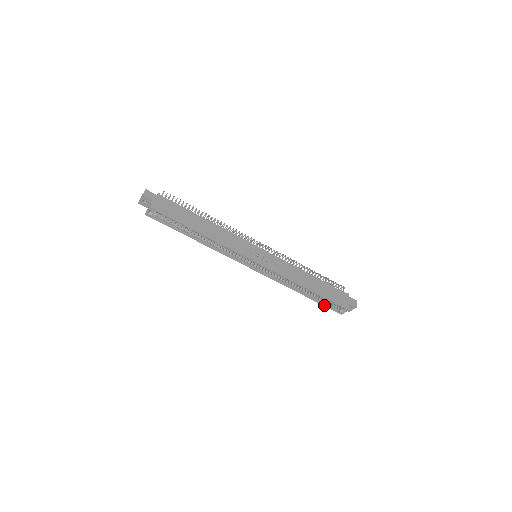
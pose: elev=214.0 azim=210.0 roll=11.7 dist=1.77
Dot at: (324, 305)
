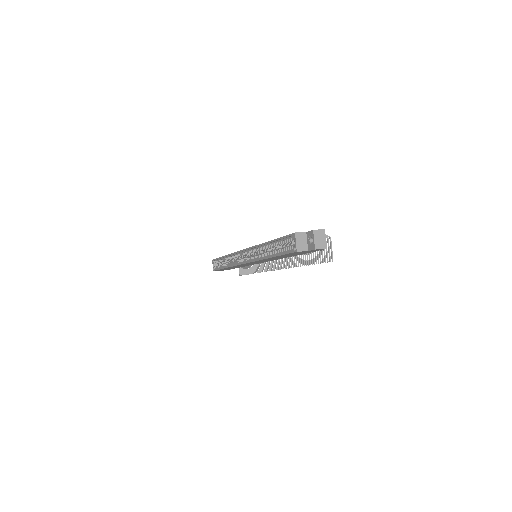
Dot at: (283, 254)
